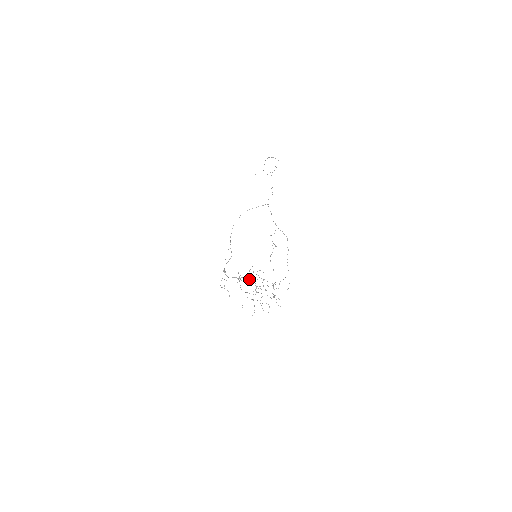
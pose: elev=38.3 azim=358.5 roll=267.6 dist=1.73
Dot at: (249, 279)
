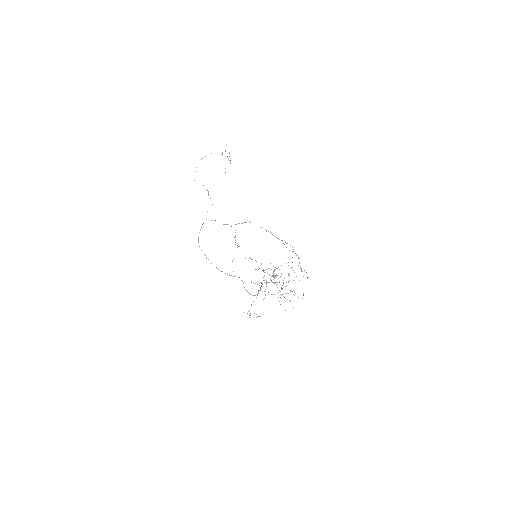
Dot at: occluded
